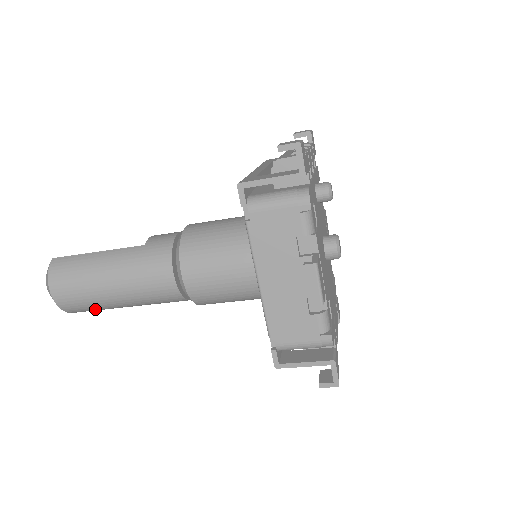
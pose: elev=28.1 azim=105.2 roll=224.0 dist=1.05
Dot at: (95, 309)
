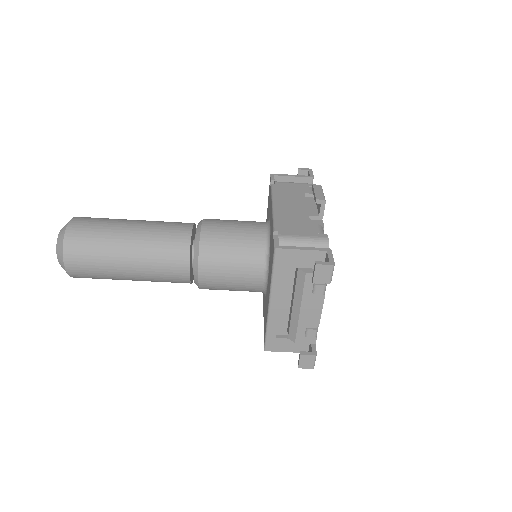
Dot at: (94, 247)
